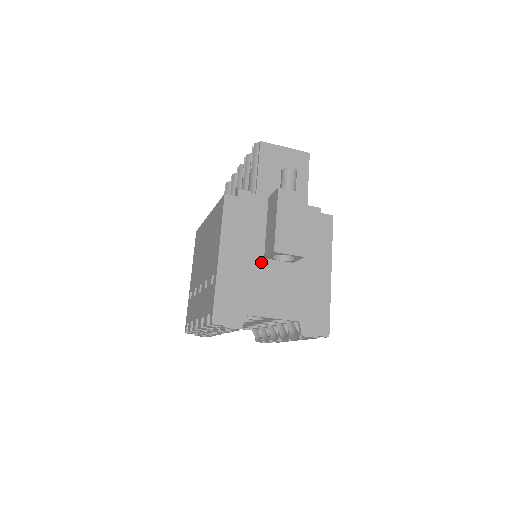
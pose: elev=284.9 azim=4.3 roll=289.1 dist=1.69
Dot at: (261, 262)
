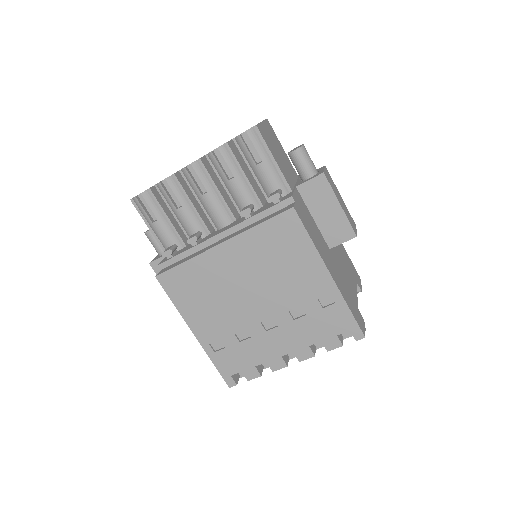
Dot at: (332, 254)
